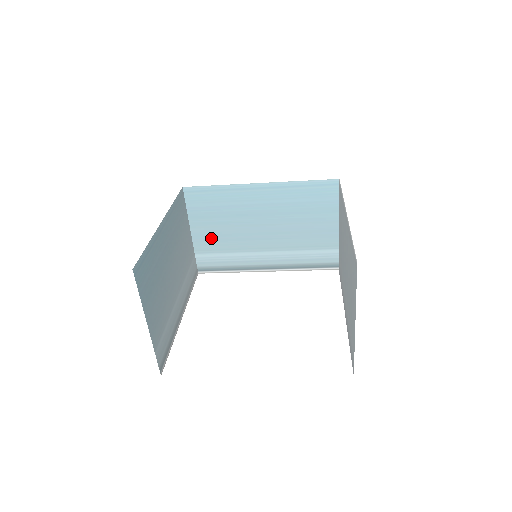
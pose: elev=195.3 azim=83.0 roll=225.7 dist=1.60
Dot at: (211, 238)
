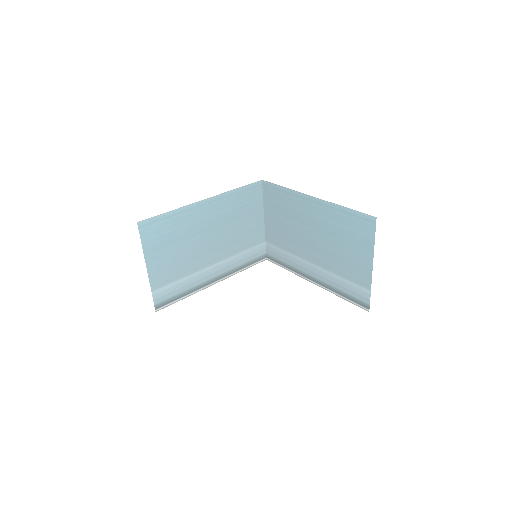
Dot at: (166, 268)
